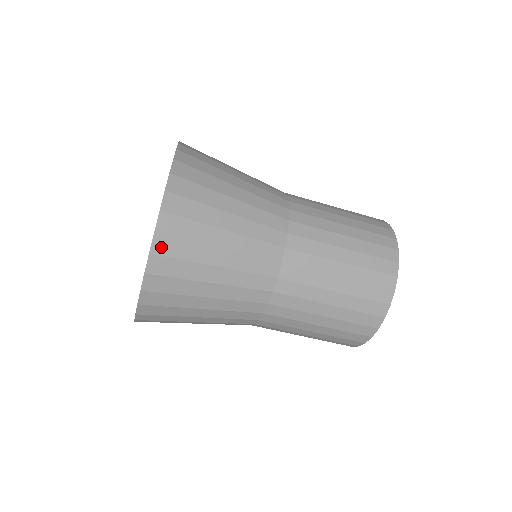
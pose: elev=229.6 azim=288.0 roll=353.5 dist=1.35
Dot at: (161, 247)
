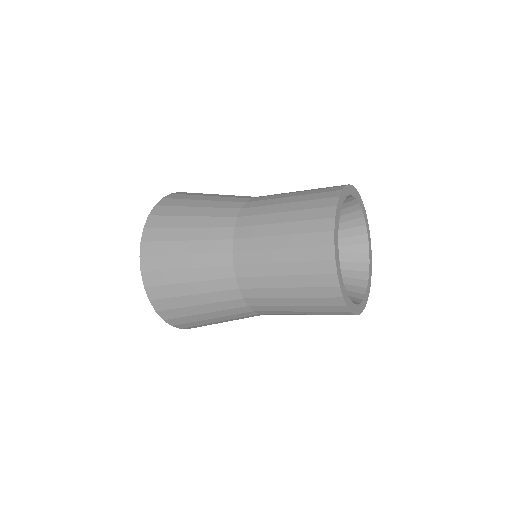
Dot at: (159, 306)
